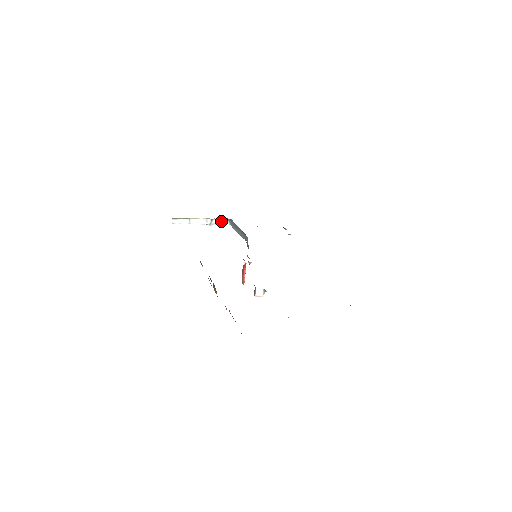
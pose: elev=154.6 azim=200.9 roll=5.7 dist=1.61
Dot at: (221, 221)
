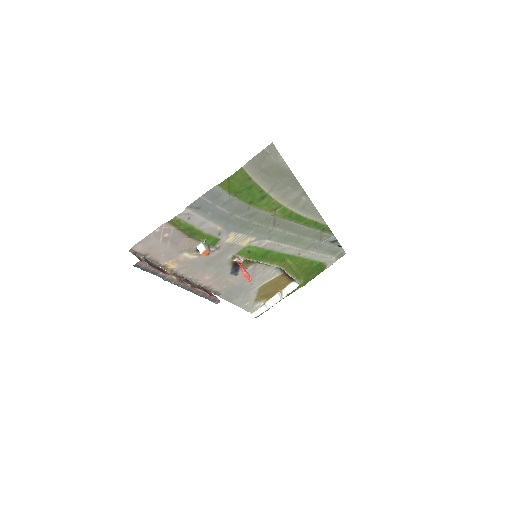
Dot at: (290, 287)
